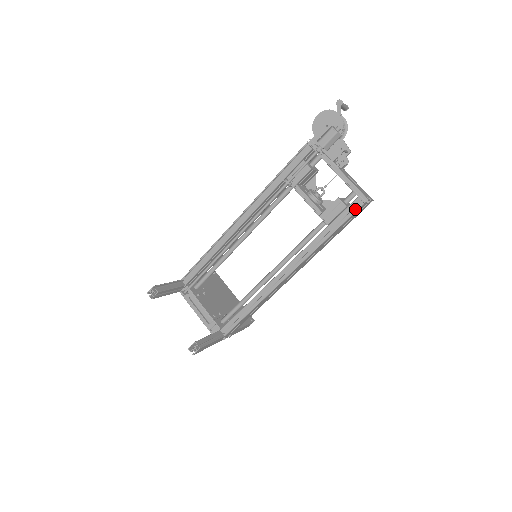
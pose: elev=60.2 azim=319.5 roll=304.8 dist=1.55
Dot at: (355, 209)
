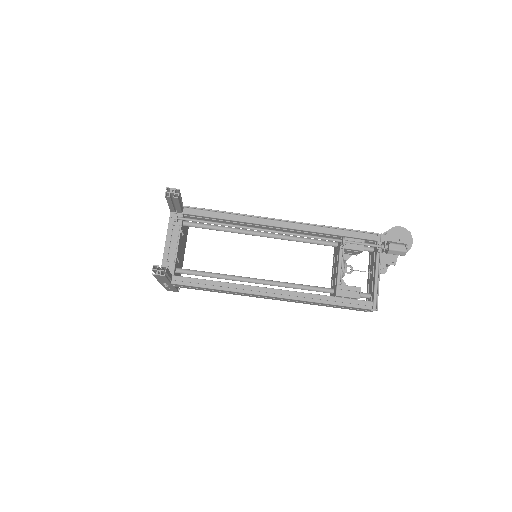
Dot at: (362, 306)
